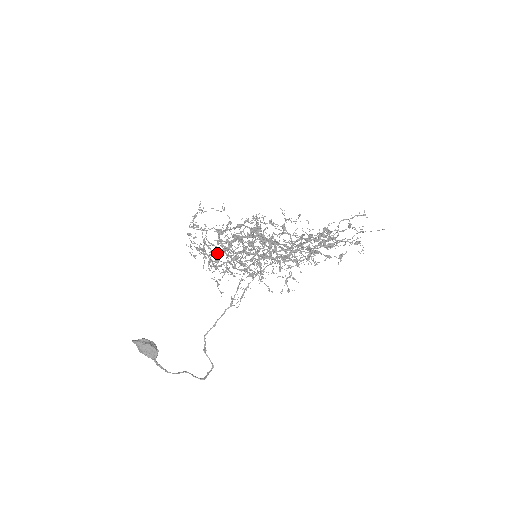
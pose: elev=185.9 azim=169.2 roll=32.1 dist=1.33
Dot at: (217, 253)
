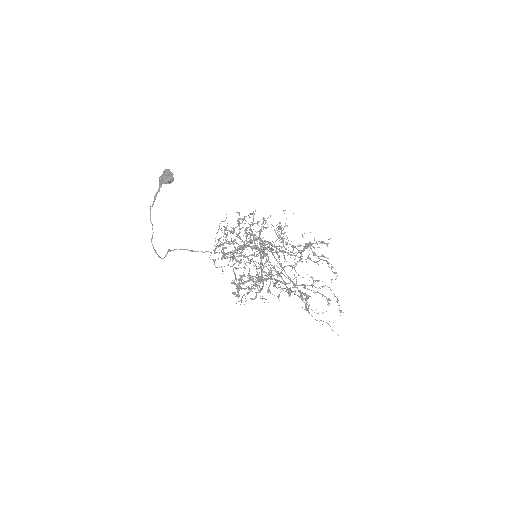
Dot at: (227, 253)
